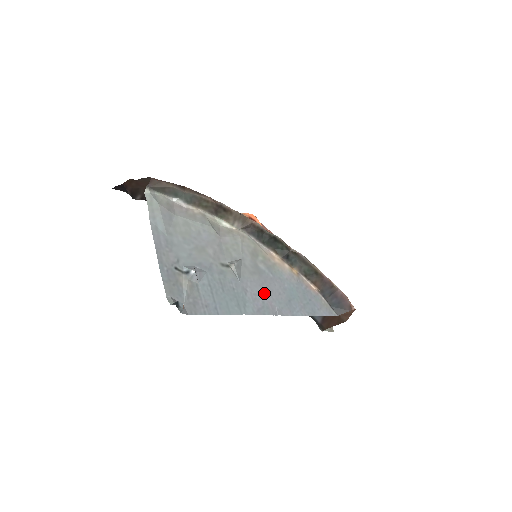
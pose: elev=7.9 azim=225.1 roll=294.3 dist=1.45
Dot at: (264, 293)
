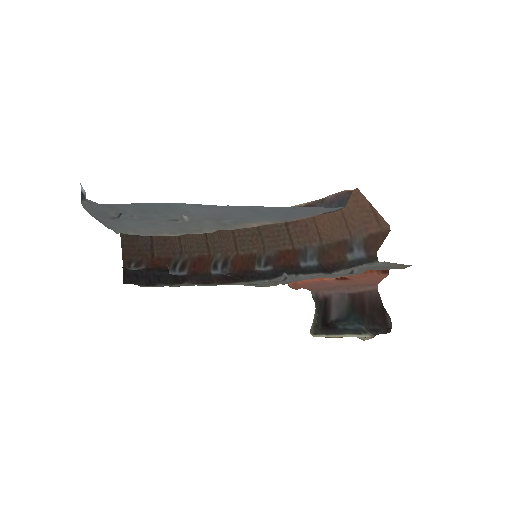
Dot at: (216, 213)
